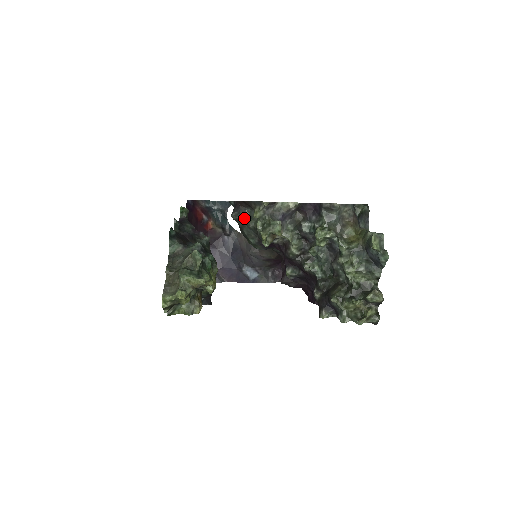
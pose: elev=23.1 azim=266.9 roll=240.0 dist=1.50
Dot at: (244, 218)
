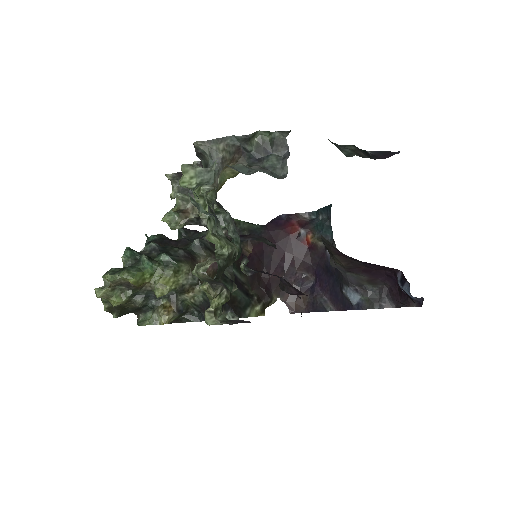
Dot at: occluded
